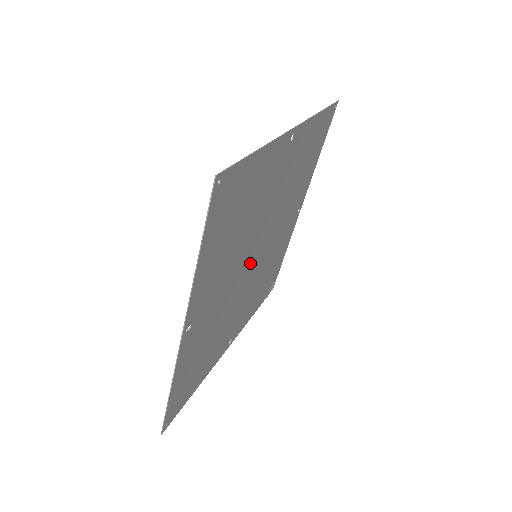
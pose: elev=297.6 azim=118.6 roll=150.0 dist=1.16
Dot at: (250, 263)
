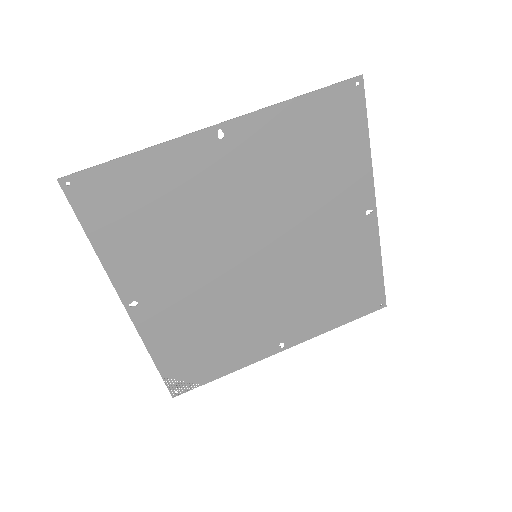
Dot at: (251, 246)
